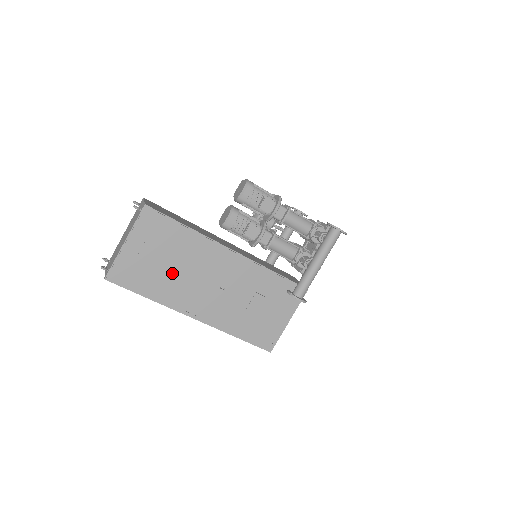
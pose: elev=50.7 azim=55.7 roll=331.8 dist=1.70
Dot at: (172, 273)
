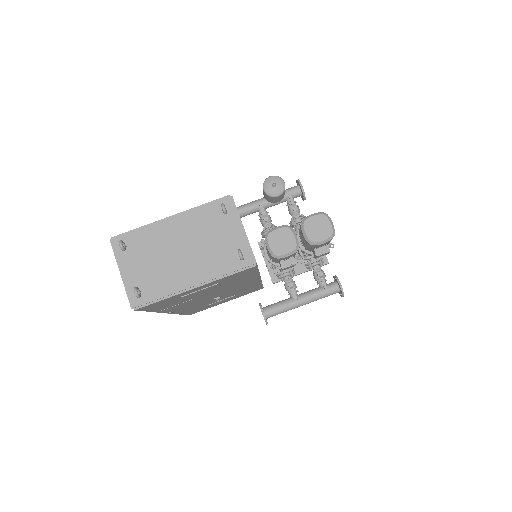
Dot at: (199, 297)
